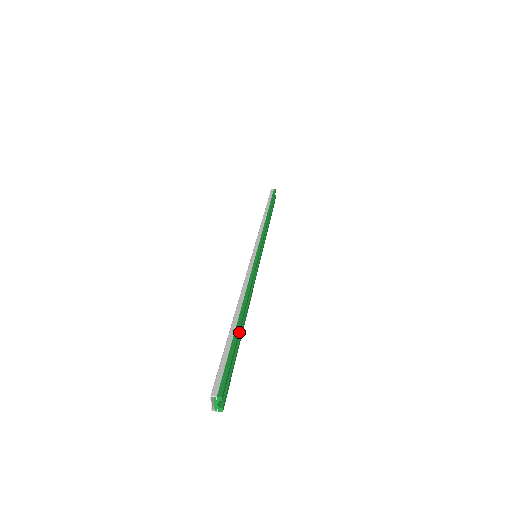
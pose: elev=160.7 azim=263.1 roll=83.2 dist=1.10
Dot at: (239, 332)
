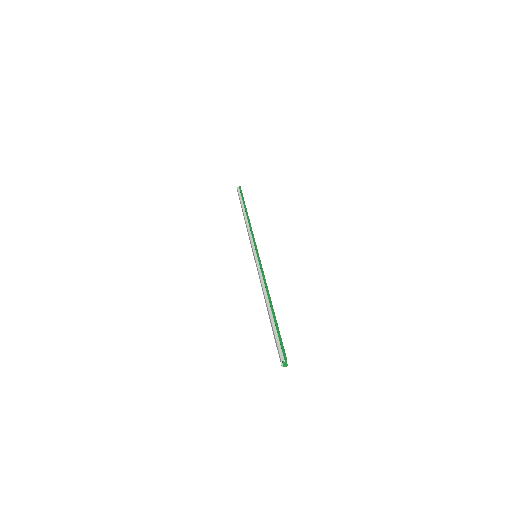
Dot at: occluded
